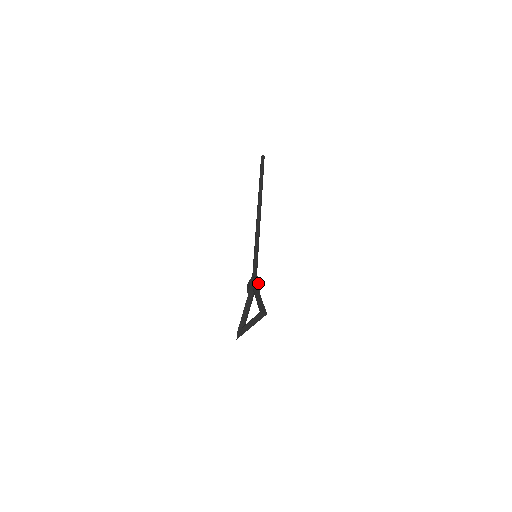
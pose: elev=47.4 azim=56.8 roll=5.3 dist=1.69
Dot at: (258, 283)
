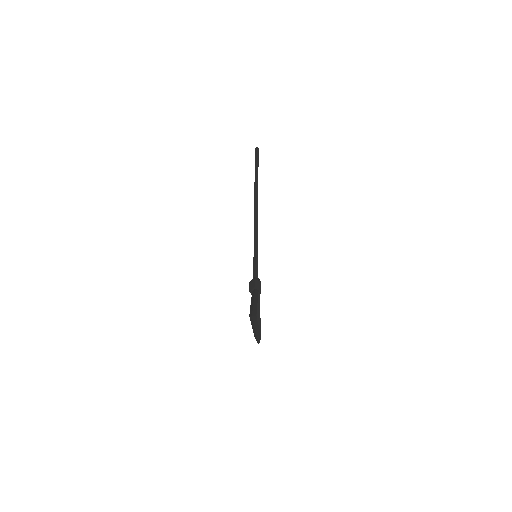
Dot at: (254, 285)
